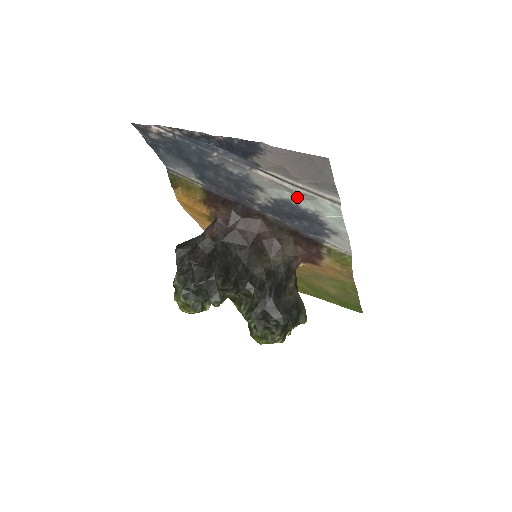
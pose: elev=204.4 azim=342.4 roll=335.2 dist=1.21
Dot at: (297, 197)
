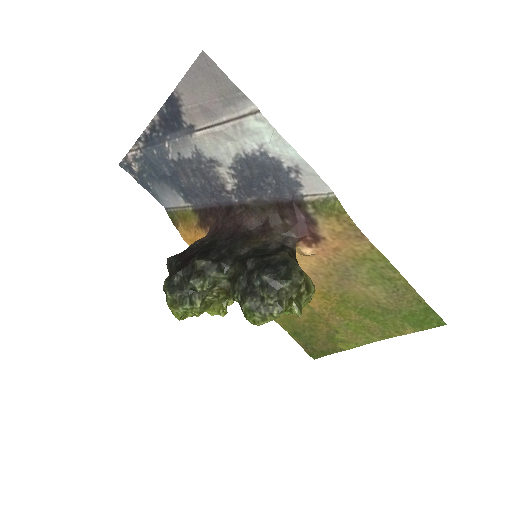
Dot at: (237, 142)
